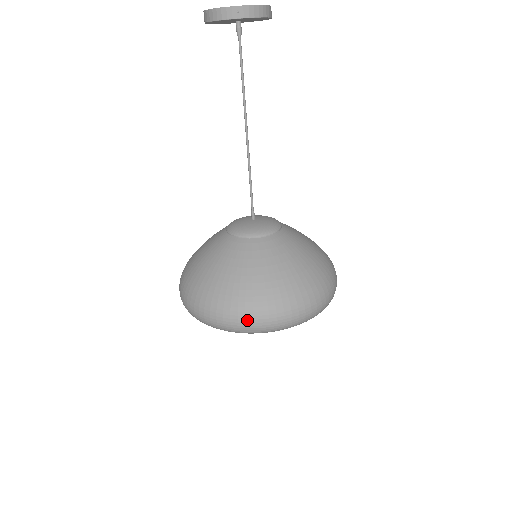
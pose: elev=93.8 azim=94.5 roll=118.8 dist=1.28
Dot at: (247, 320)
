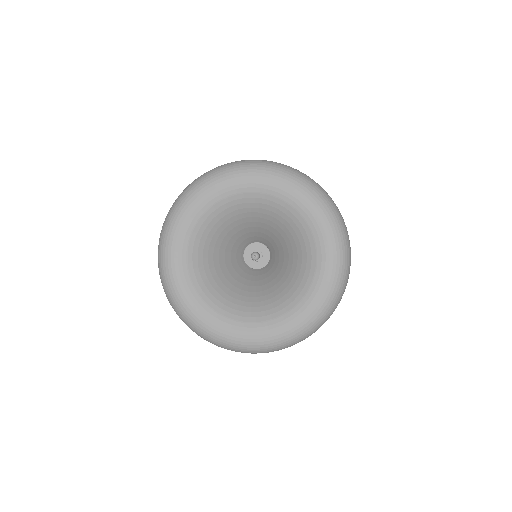
Dot at: occluded
